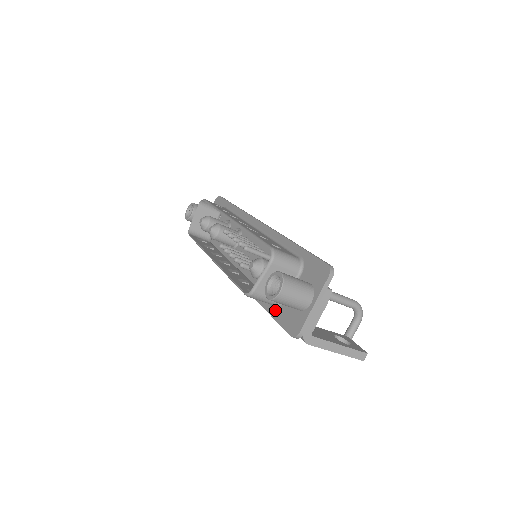
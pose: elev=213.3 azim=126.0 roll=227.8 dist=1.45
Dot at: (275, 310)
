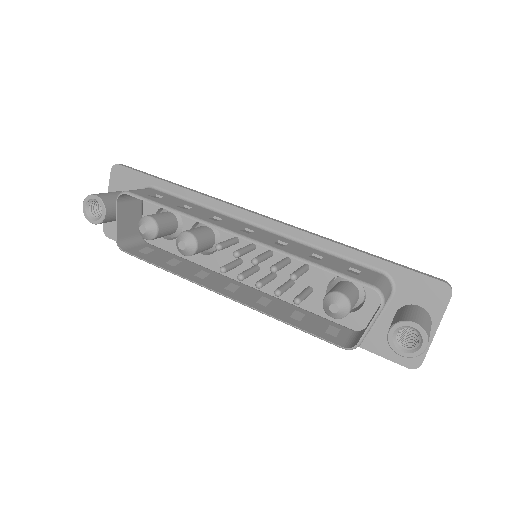
Dot at: occluded
